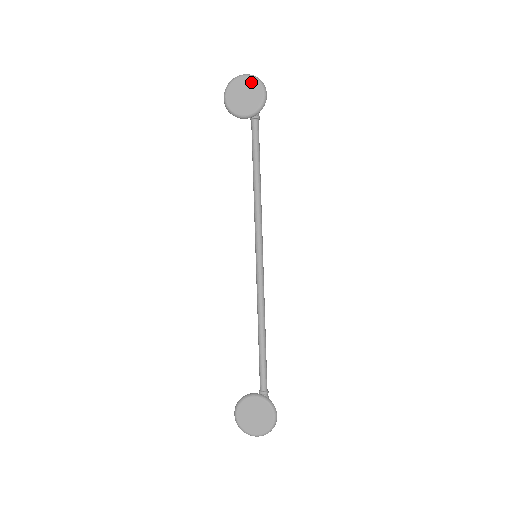
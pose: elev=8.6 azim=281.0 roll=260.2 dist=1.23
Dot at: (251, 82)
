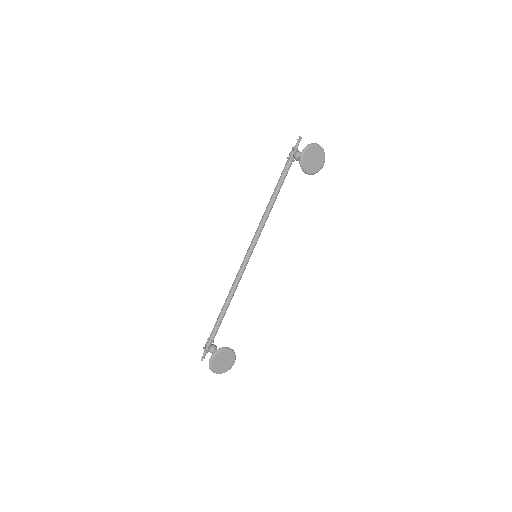
Dot at: (321, 153)
